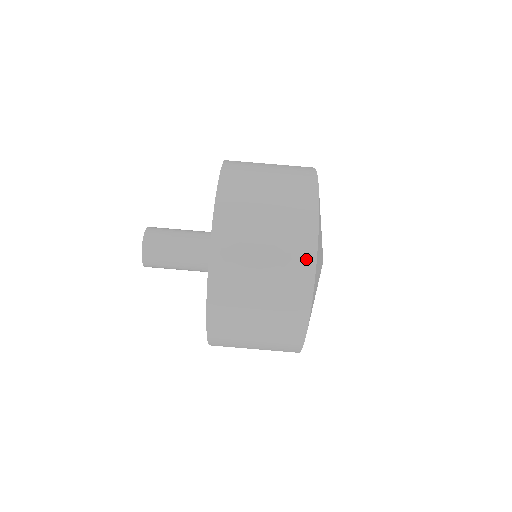
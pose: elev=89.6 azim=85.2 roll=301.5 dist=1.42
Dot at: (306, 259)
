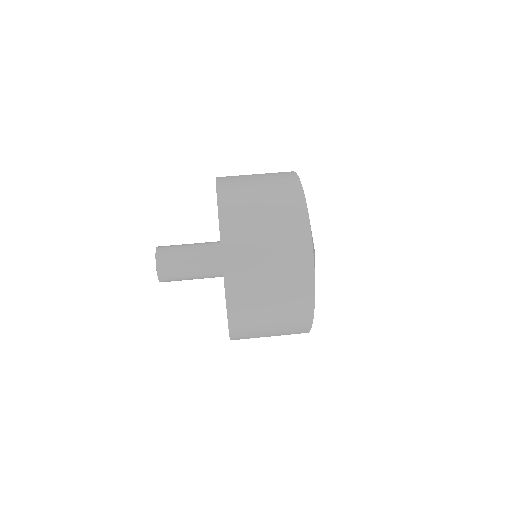
Dot at: occluded
